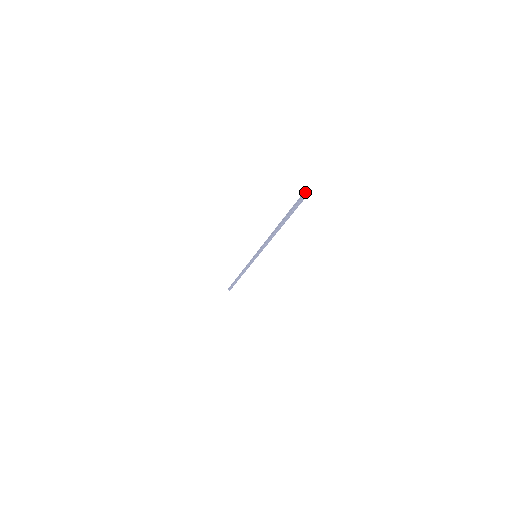
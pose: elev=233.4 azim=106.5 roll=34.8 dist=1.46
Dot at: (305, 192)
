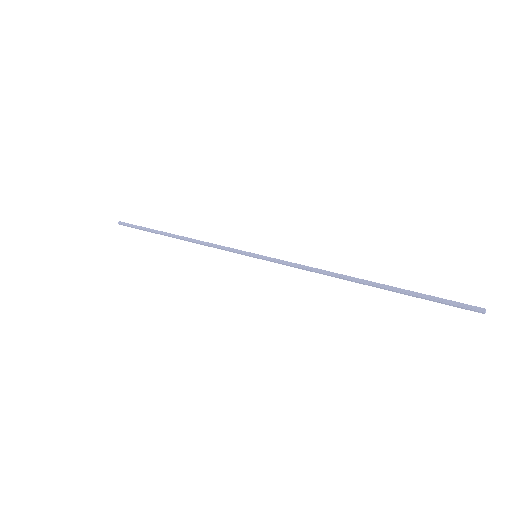
Dot at: (483, 311)
